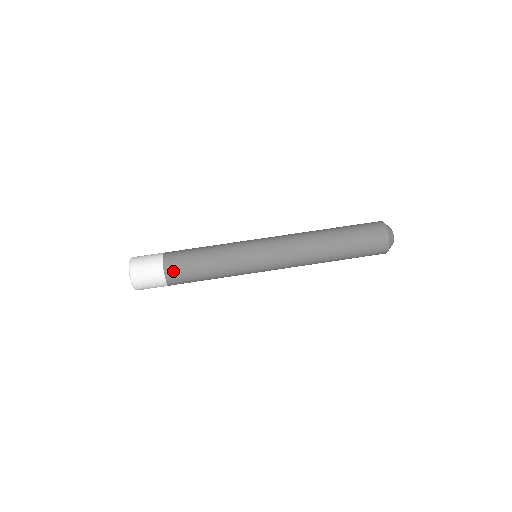
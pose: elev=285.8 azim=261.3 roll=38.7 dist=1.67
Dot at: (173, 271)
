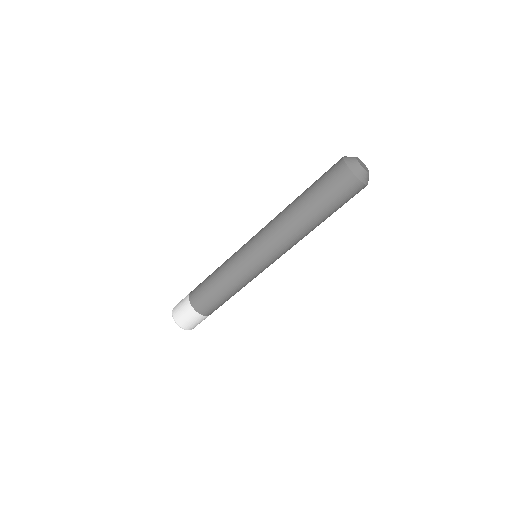
Dot at: occluded
